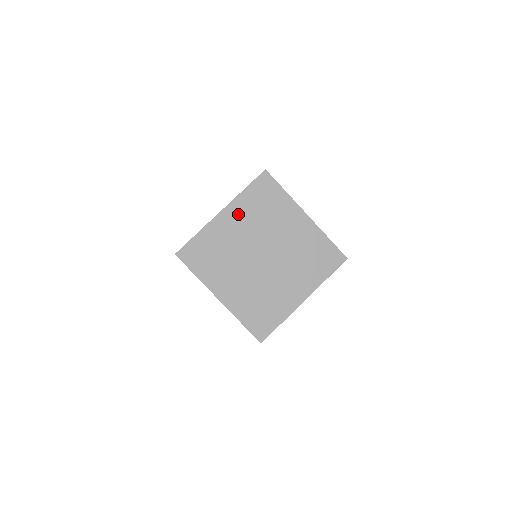
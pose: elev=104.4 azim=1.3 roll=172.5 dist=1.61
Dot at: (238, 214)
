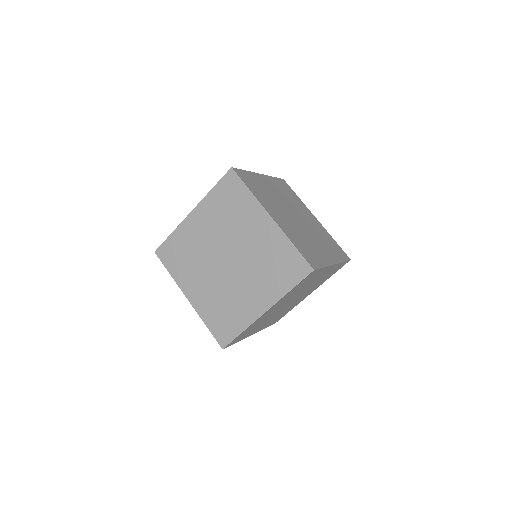
Dot at: (273, 184)
